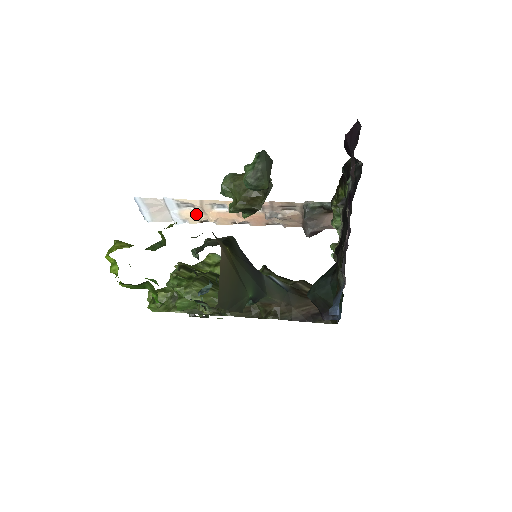
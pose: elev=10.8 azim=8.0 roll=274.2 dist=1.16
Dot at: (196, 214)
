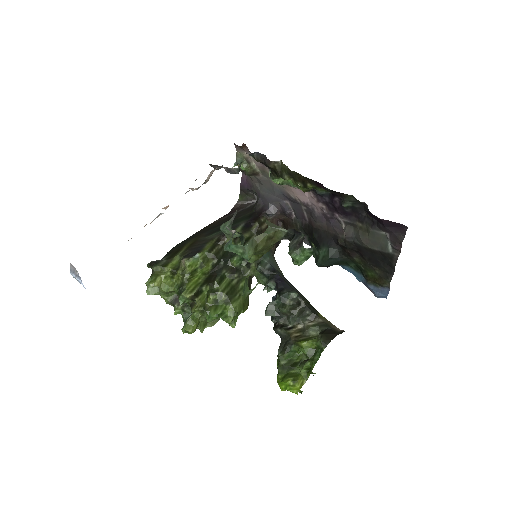
Dot at: occluded
